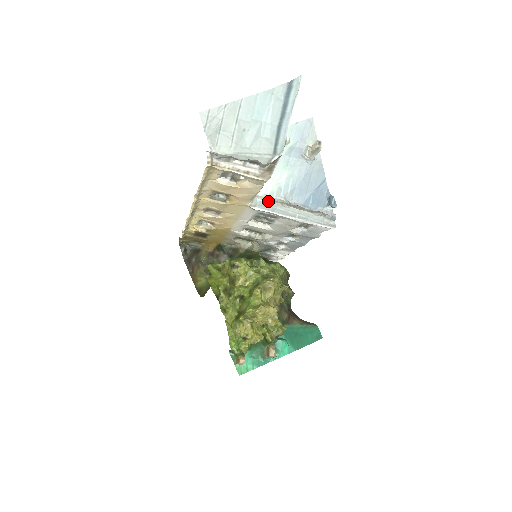
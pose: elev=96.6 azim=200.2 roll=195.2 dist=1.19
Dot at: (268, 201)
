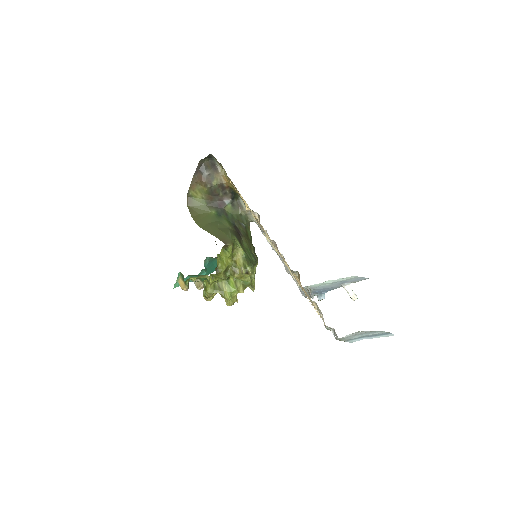
Dot at: (307, 288)
